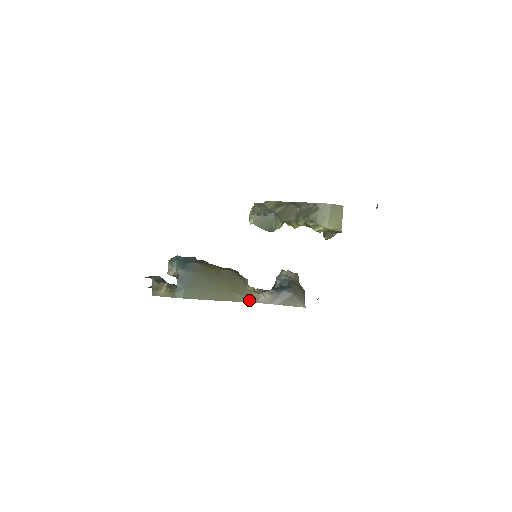
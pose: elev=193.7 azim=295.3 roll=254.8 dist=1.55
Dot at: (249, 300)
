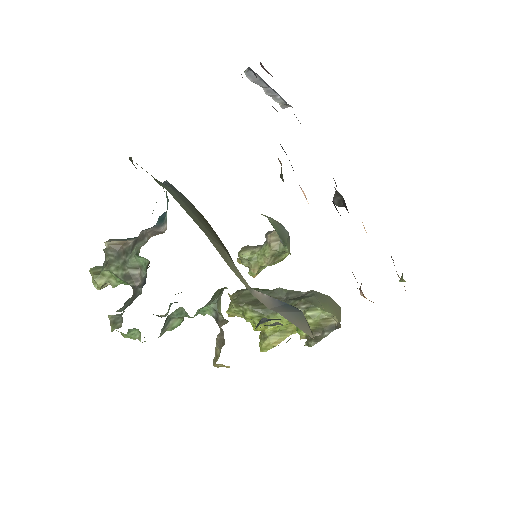
Dot at: (242, 279)
